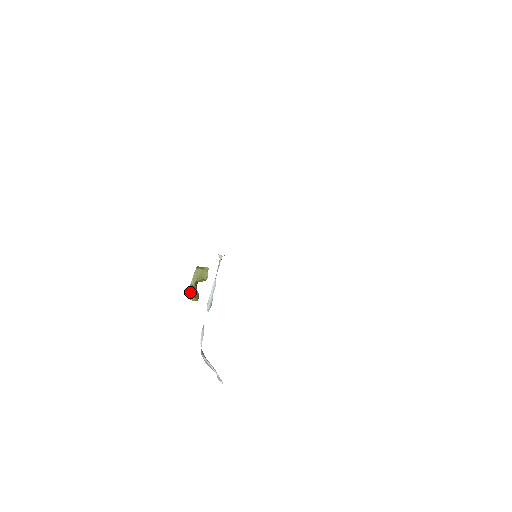
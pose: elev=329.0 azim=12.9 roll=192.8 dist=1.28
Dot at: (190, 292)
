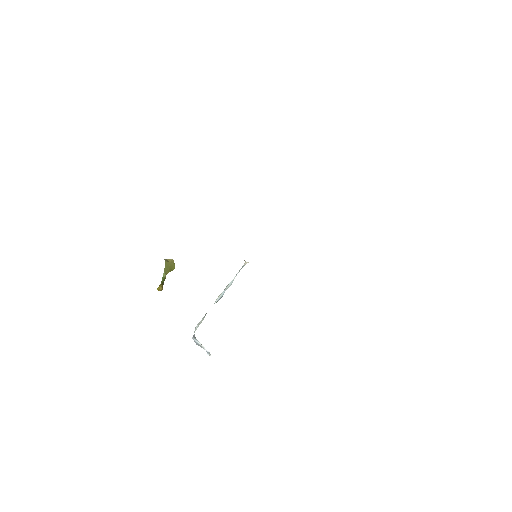
Dot at: (161, 284)
